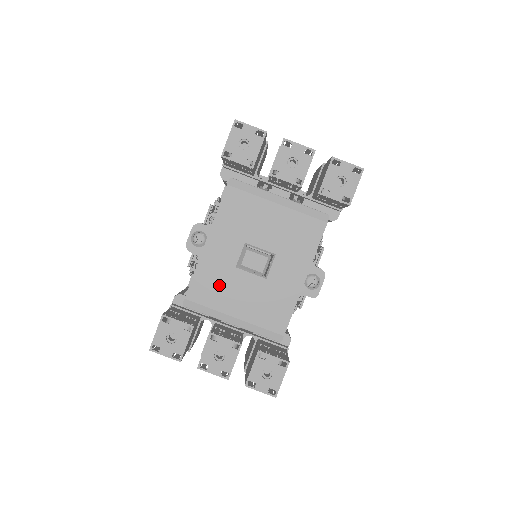
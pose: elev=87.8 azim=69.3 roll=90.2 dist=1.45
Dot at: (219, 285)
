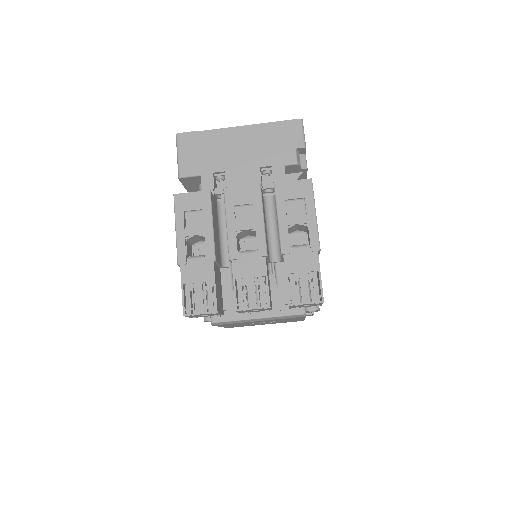
Dot at: occluded
